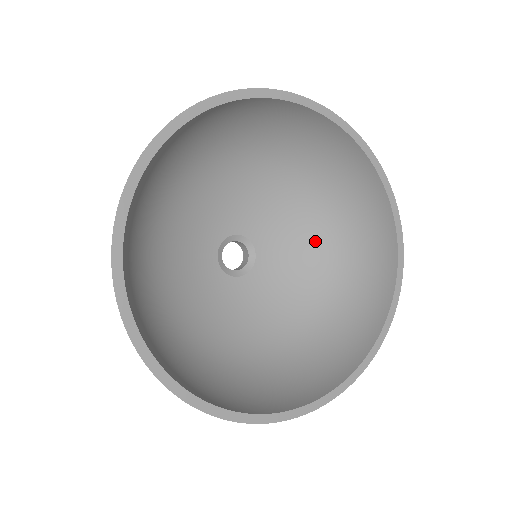
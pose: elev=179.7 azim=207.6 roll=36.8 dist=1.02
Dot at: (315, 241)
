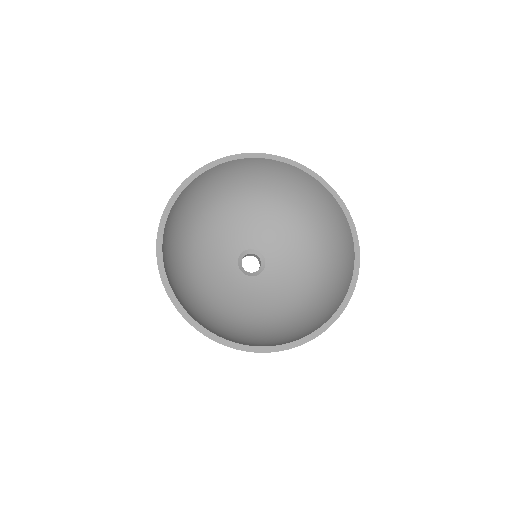
Dot at: (307, 269)
